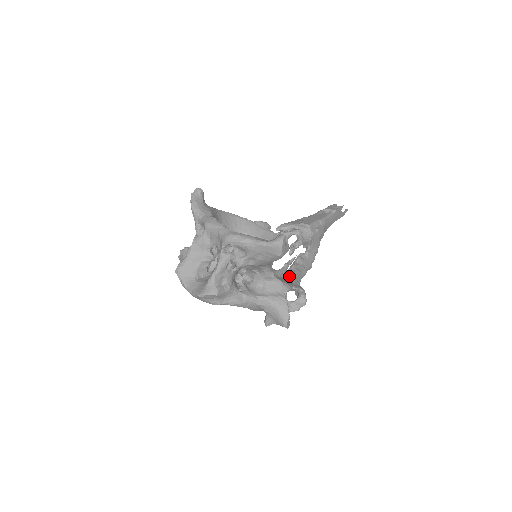
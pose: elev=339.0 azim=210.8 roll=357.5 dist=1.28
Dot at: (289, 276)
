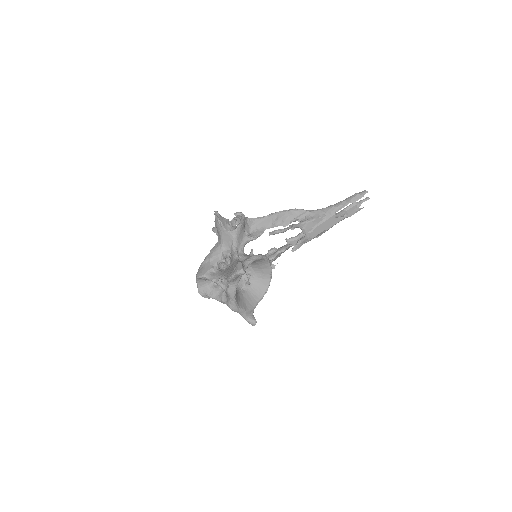
Dot at: occluded
